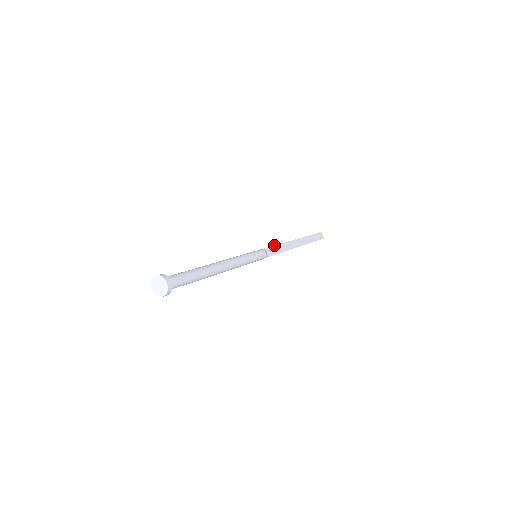
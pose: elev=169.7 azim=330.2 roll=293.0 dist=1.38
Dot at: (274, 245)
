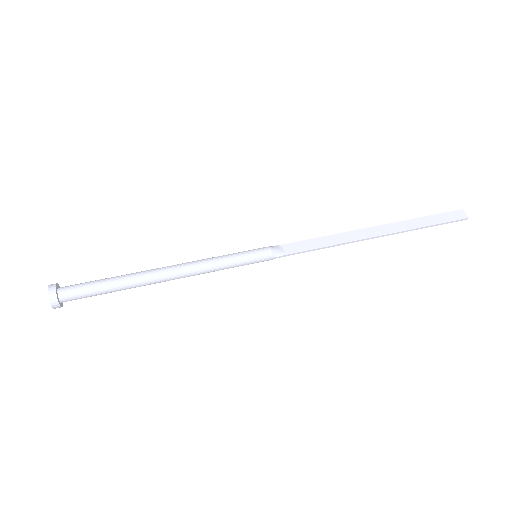
Dot at: (307, 239)
